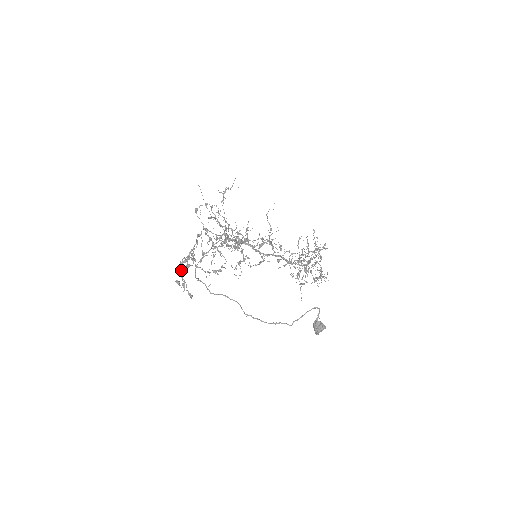
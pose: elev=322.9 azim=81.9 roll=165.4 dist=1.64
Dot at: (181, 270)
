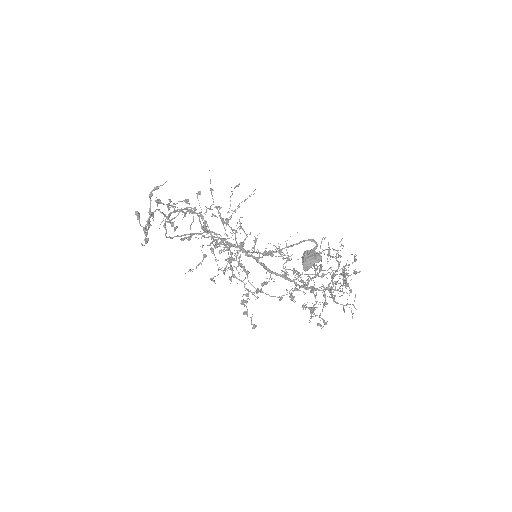
Dot at: (149, 211)
